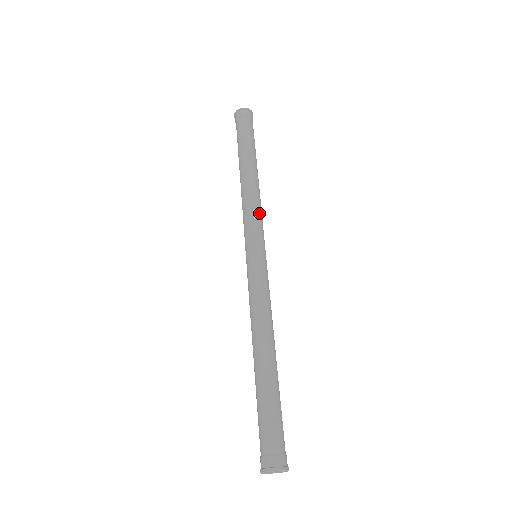
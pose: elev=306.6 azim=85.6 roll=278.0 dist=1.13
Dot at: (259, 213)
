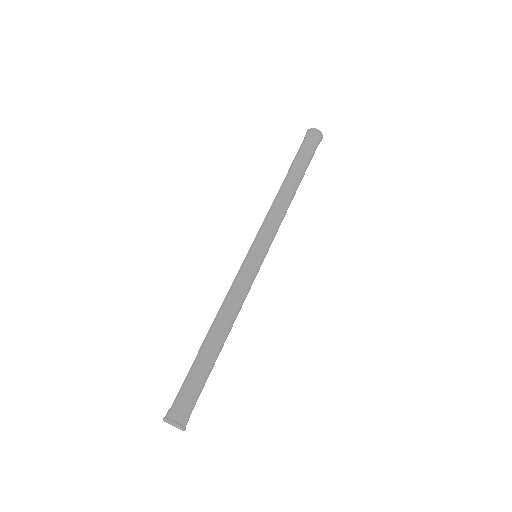
Dot at: (273, 220)
